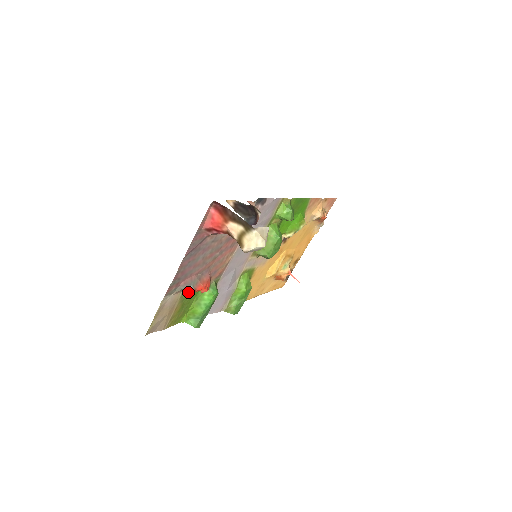
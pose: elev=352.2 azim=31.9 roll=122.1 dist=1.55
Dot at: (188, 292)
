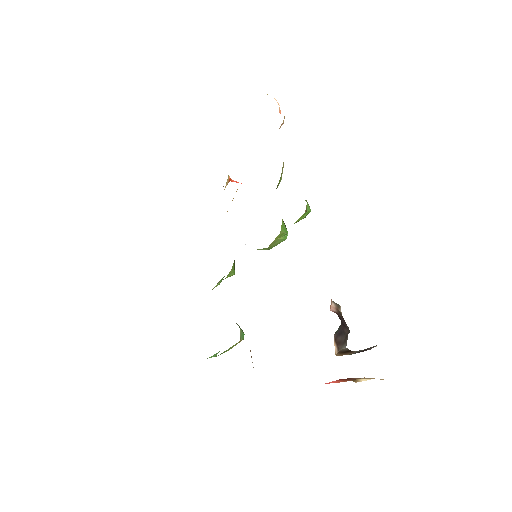
Dot at: occluded
